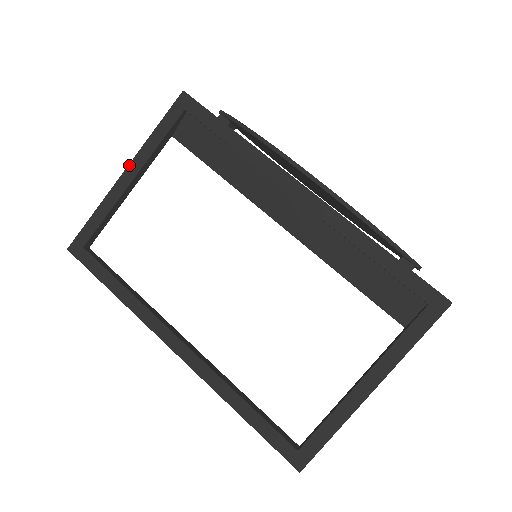
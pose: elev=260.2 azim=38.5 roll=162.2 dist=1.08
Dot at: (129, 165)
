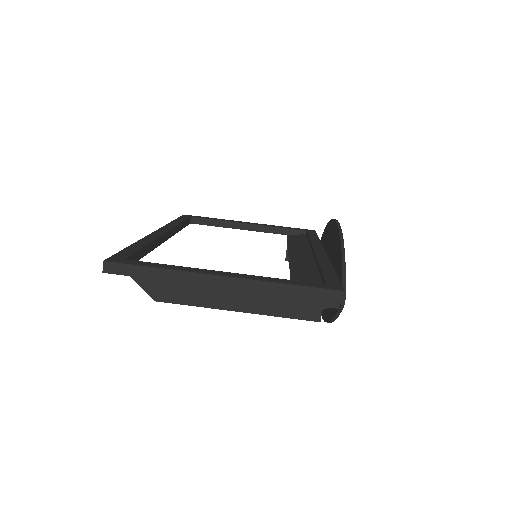
Dot at: (255, 223)
